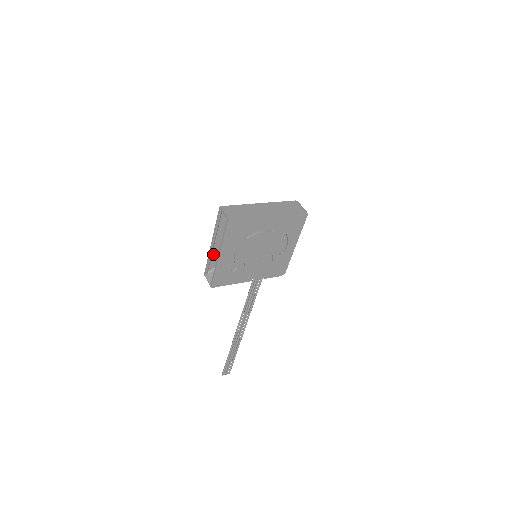
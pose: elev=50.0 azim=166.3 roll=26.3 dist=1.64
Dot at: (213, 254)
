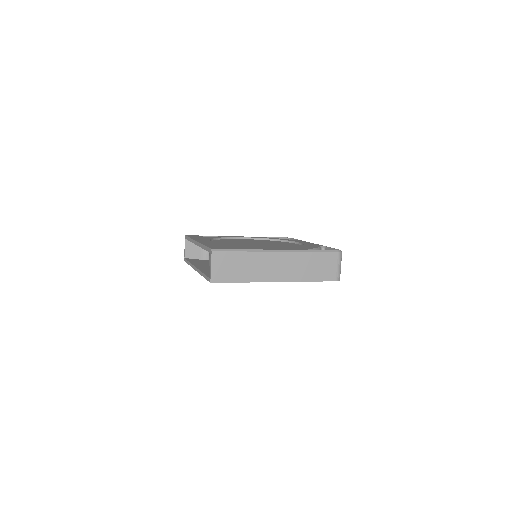
Dot at: occluded
